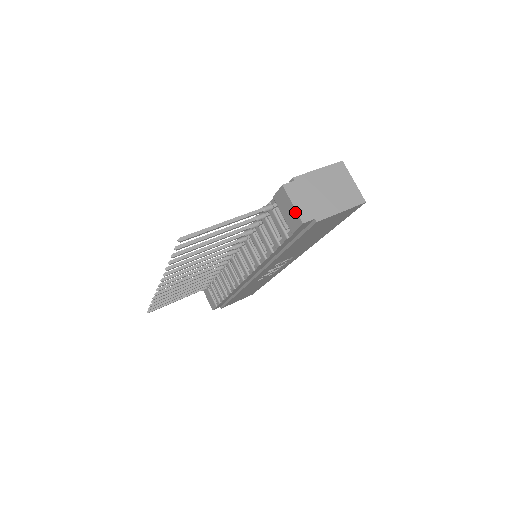
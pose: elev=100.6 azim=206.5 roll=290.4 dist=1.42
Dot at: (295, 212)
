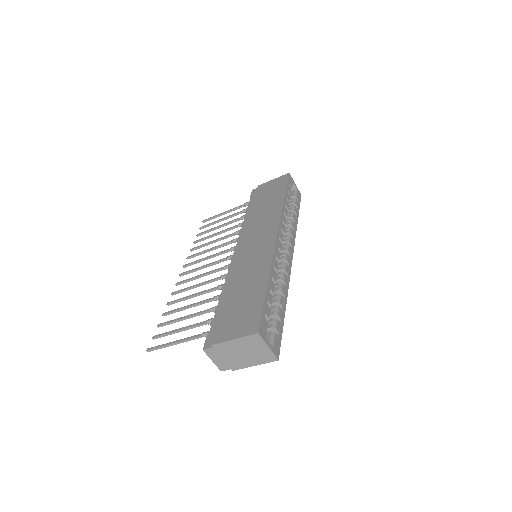
Dot at: (215, 363)
